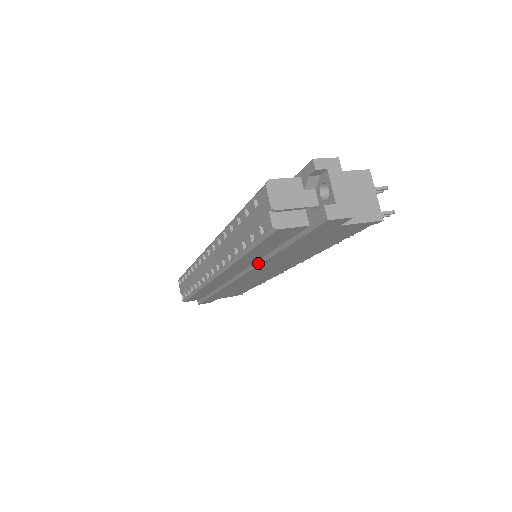
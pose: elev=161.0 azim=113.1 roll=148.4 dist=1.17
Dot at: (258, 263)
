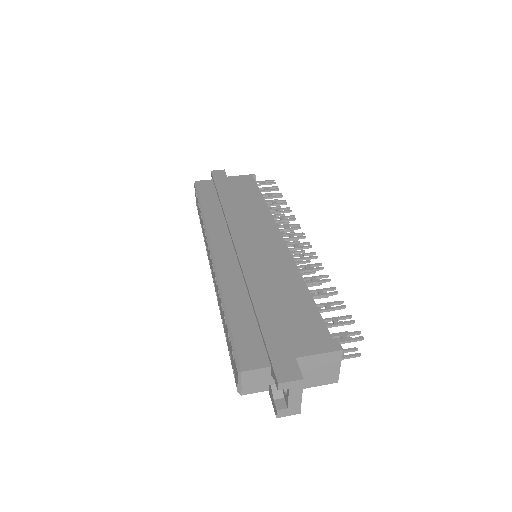
Dot at: occluded
